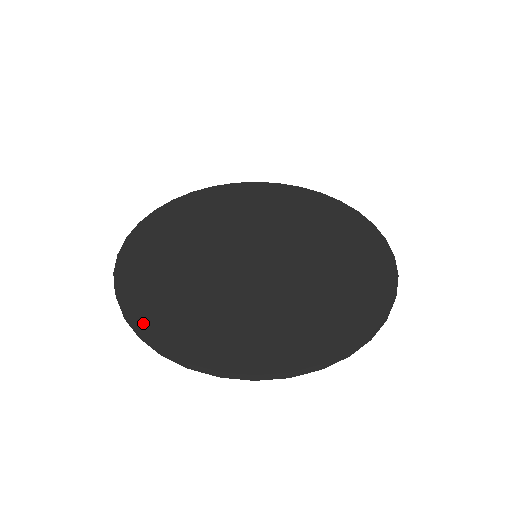
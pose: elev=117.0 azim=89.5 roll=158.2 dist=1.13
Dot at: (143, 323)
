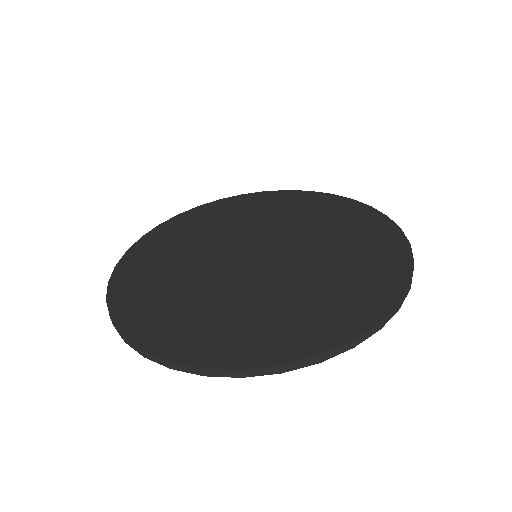
Dot at: (146, 340)
